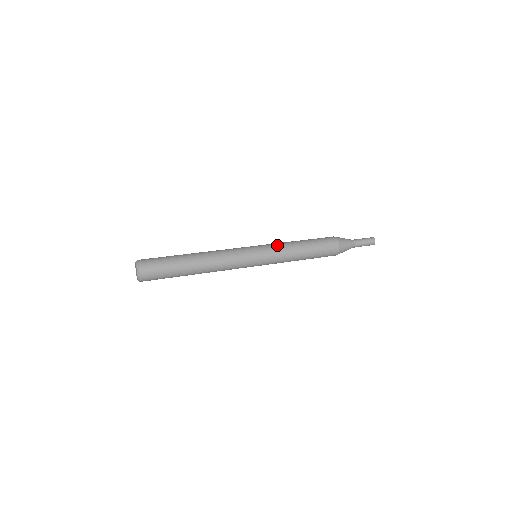
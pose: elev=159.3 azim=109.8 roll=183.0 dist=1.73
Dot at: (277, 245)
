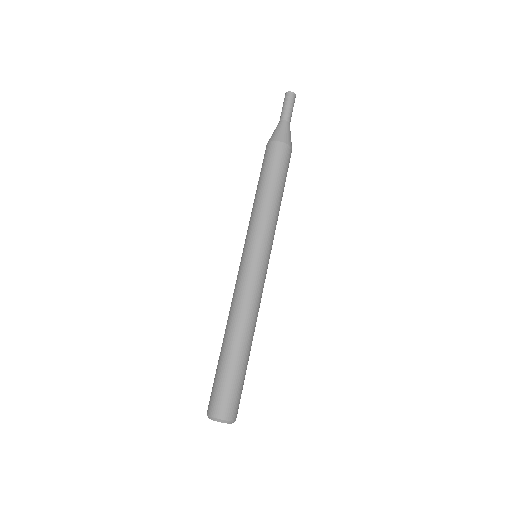
Dot at: (255, 224)
